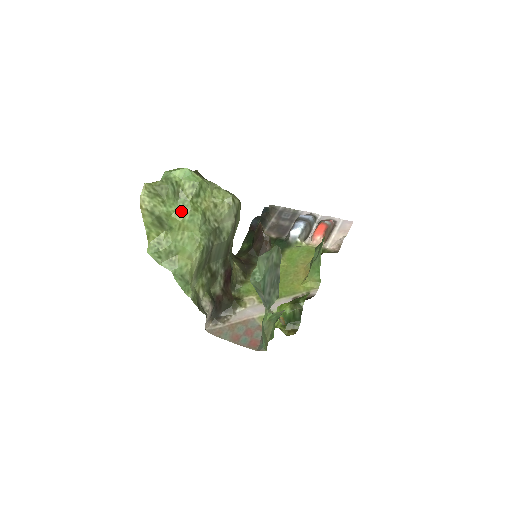
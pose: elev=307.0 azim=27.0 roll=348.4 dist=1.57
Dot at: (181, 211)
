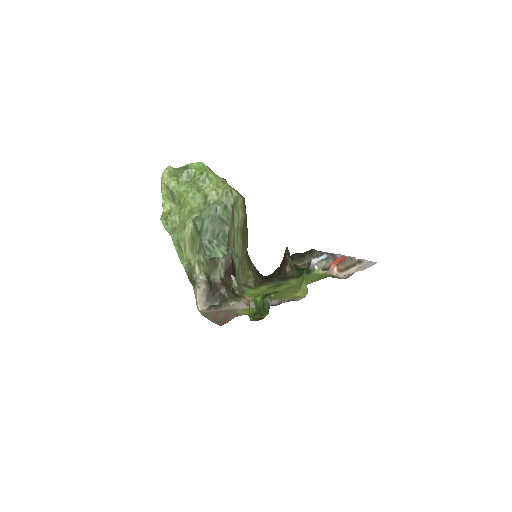
Dot at: (188, 190)
